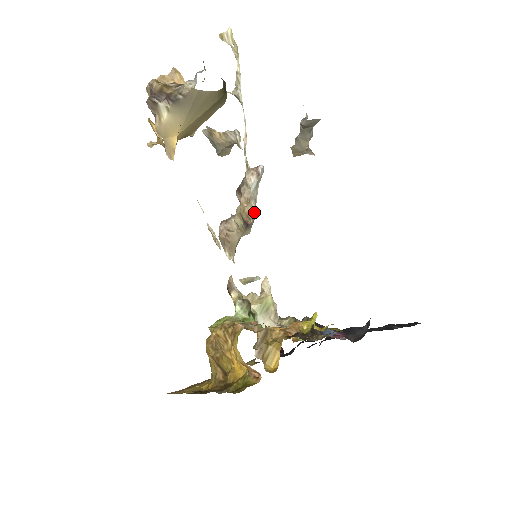
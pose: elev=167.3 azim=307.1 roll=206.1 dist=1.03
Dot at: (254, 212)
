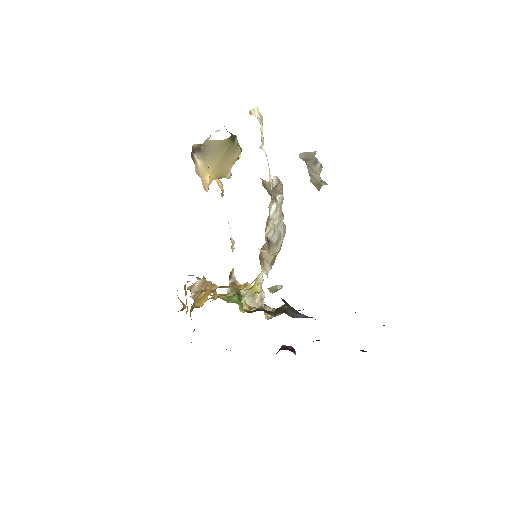
Dot at: (269, 228)
